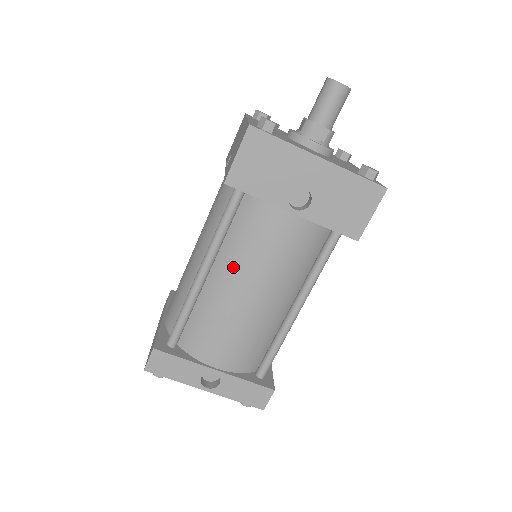
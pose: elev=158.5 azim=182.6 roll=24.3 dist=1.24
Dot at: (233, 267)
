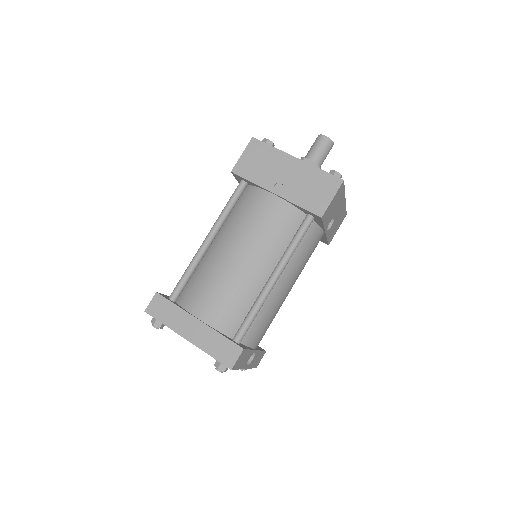
Dot at: (290, 272)
